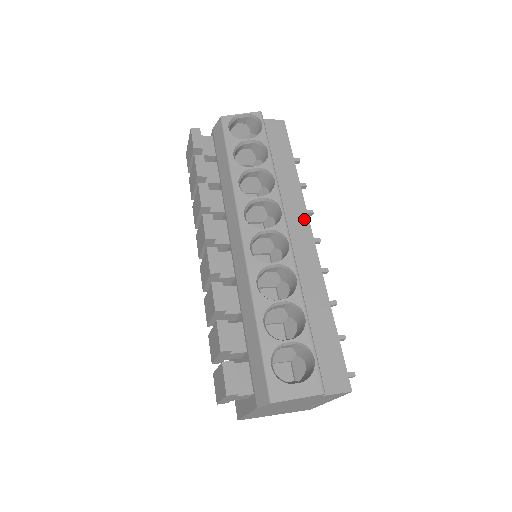
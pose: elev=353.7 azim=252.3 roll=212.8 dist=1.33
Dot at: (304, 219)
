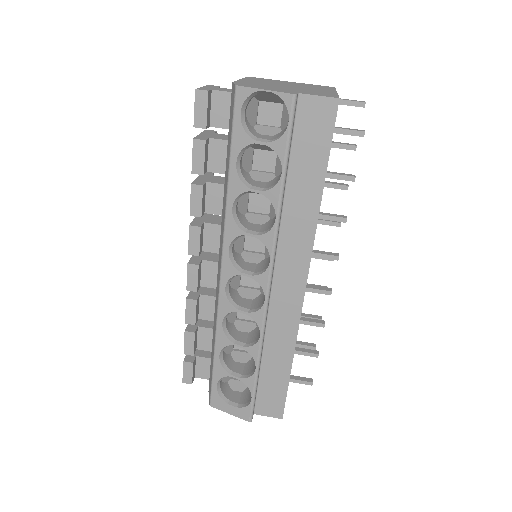
Dot at: (303, 265)
